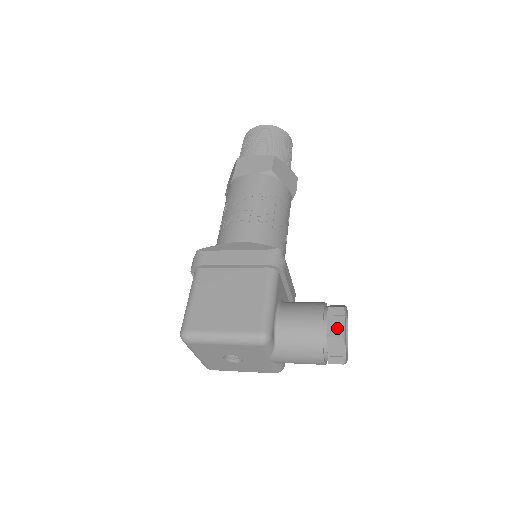
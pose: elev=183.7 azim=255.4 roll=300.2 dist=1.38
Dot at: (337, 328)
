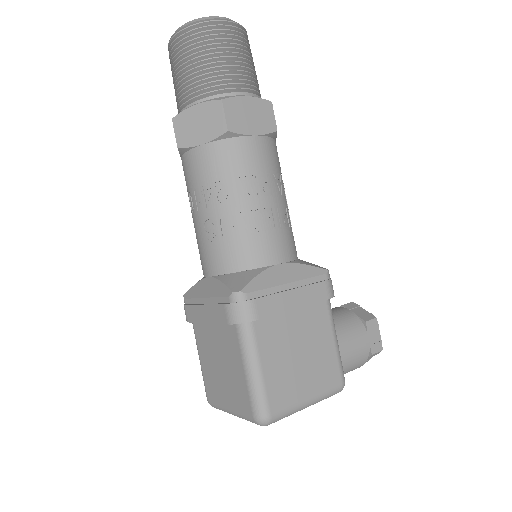
Dot at: (377, 343)
